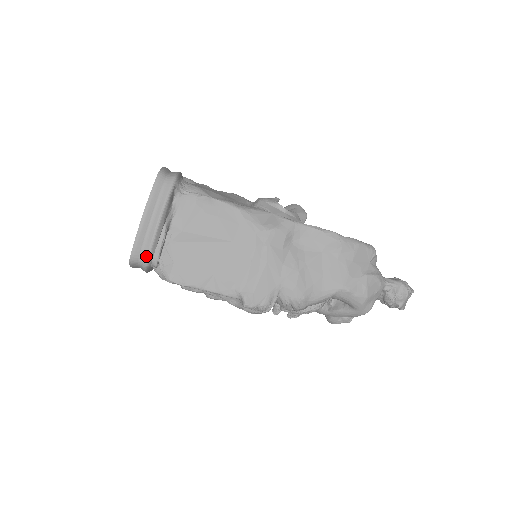
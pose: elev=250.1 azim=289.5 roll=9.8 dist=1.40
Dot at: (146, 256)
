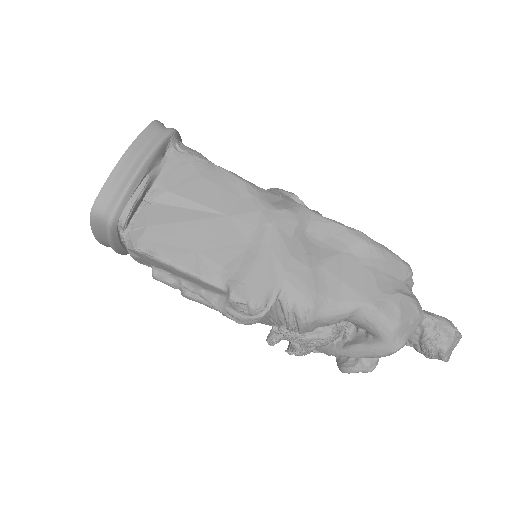
Dot at: (113, 207)
